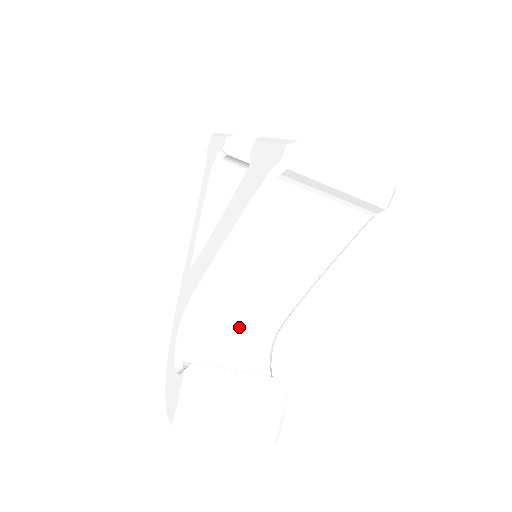
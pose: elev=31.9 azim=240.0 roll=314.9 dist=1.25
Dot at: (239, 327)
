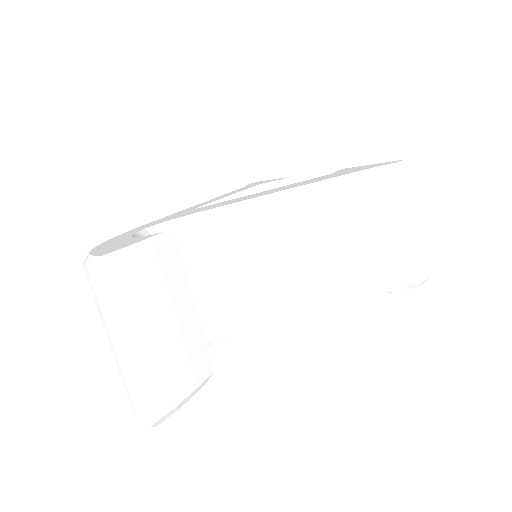
Dot at: (194, 292)
